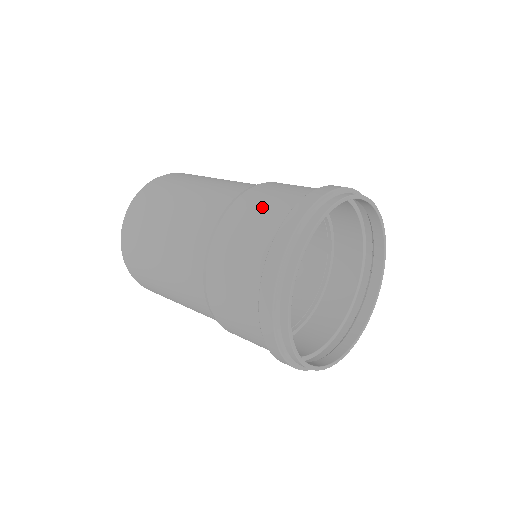
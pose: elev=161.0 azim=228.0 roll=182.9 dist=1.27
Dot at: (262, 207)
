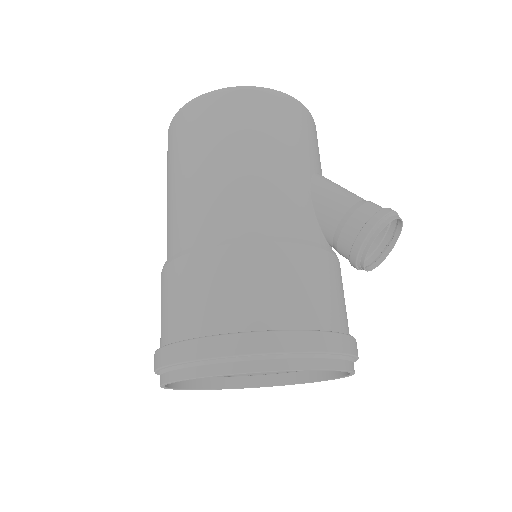
Dot at: (165, 306)
